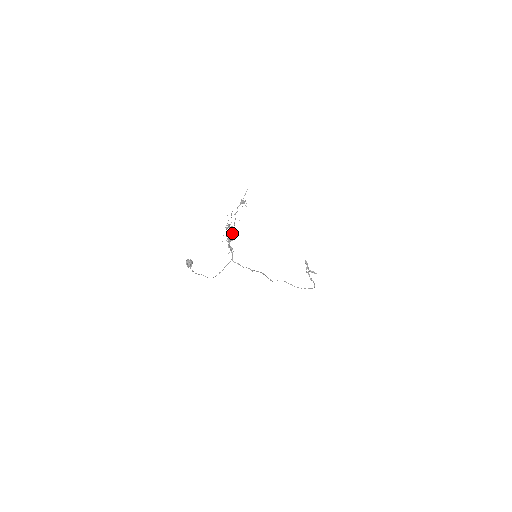
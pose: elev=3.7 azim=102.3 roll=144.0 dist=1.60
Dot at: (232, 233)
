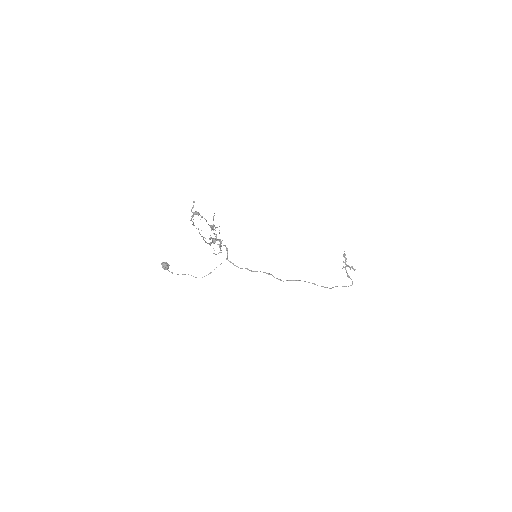
Dot at: occluded
